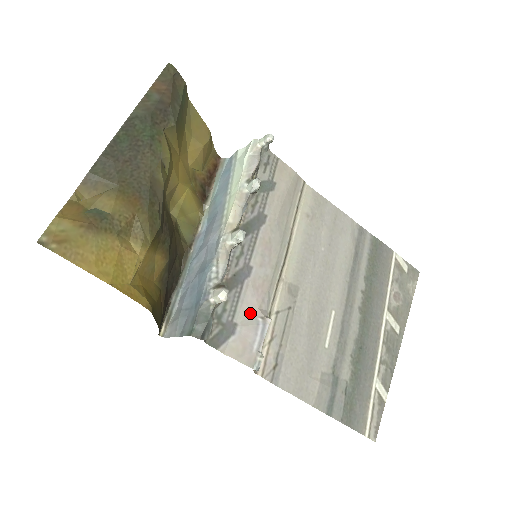
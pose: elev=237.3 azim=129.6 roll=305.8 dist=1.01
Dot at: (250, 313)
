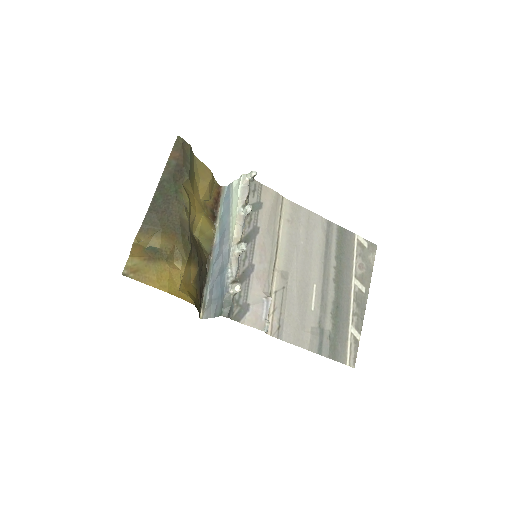
Dot at: (257, 296)
